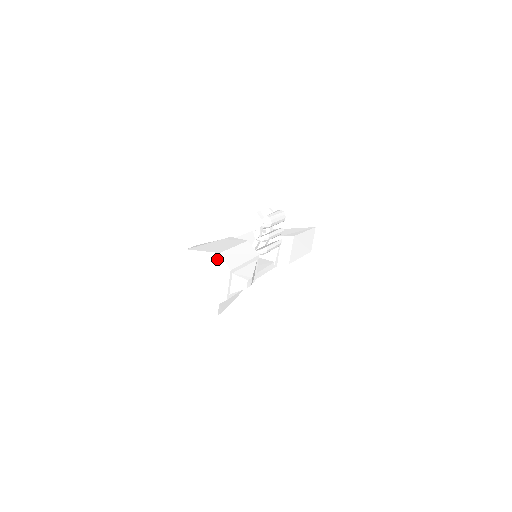
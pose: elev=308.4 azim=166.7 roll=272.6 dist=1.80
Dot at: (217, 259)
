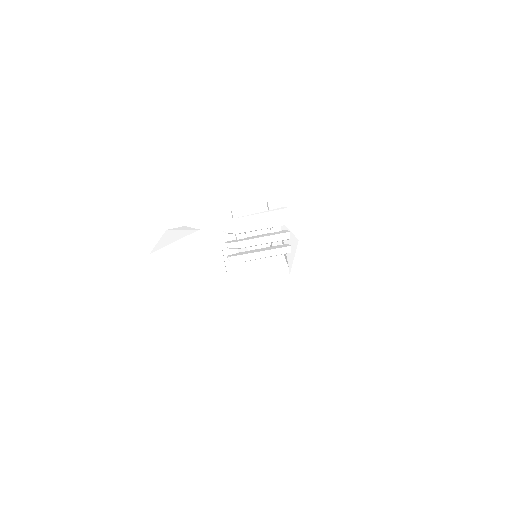
Dot at: occluded
